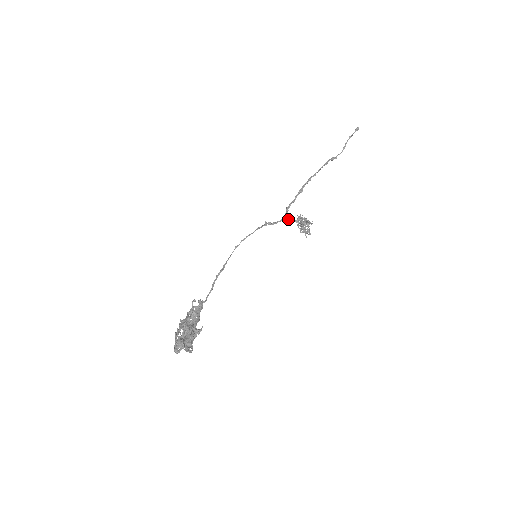
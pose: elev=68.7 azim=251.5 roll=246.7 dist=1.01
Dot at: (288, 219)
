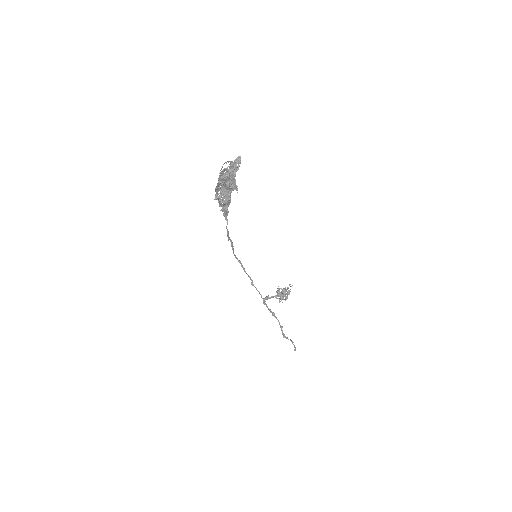
Dot at: (268, 295)
